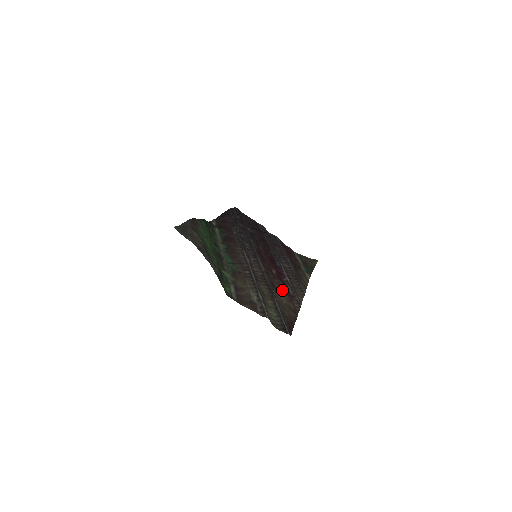
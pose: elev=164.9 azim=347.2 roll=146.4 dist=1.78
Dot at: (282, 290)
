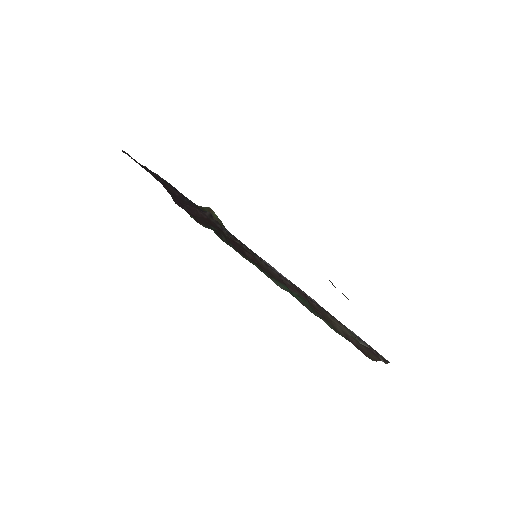
Dot at: occluded
